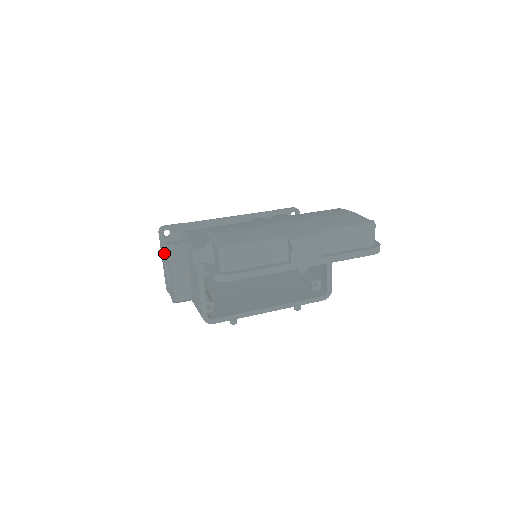
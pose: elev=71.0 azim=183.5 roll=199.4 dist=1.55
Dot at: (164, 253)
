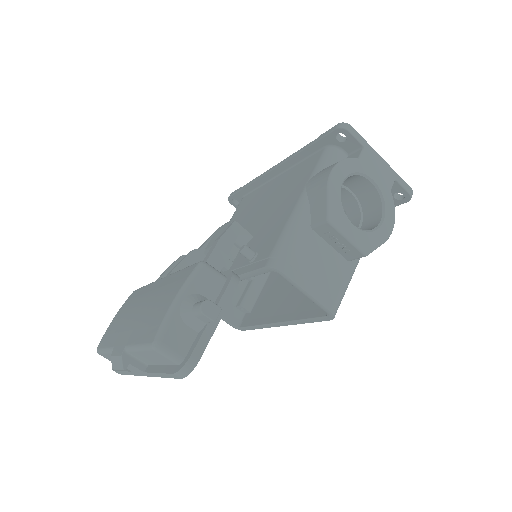
Dot at: occluded
